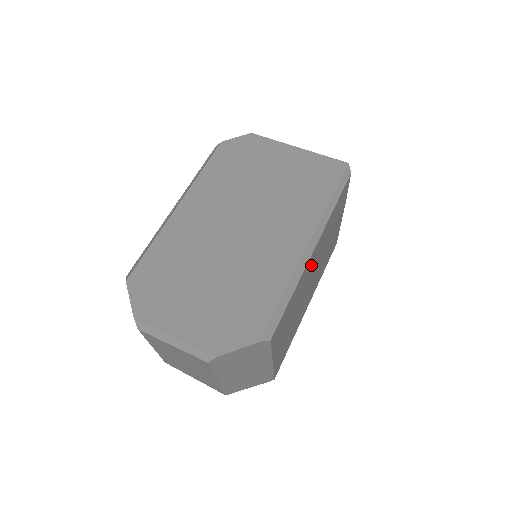
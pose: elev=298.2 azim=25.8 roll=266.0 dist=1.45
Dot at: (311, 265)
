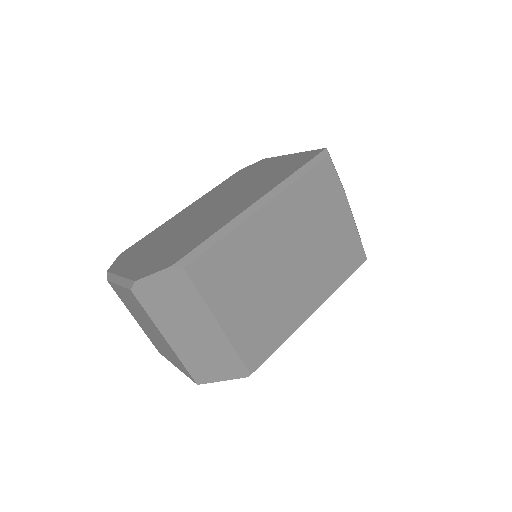
Dot at: (270, 230)
